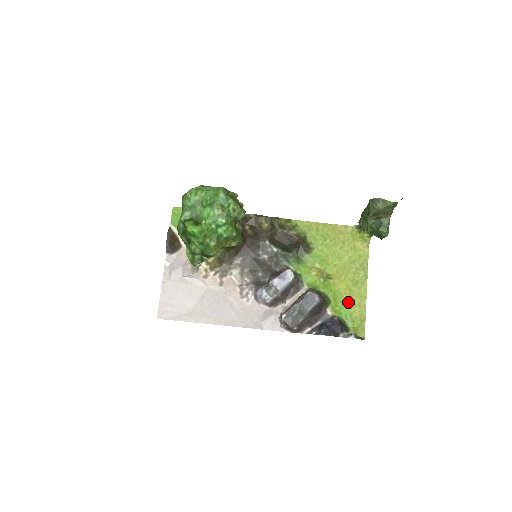
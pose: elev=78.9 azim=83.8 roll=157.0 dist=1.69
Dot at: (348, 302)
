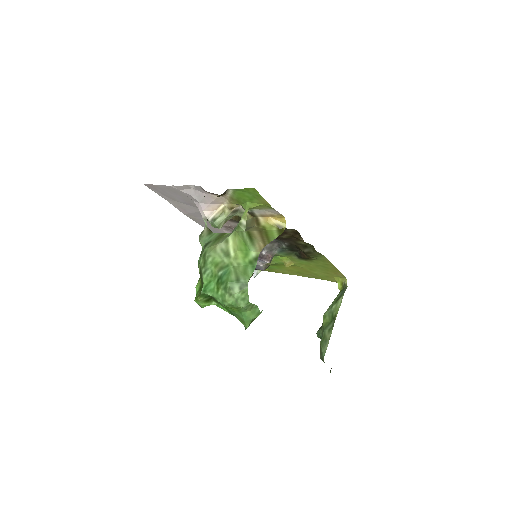
Dot at: (281, 269)
